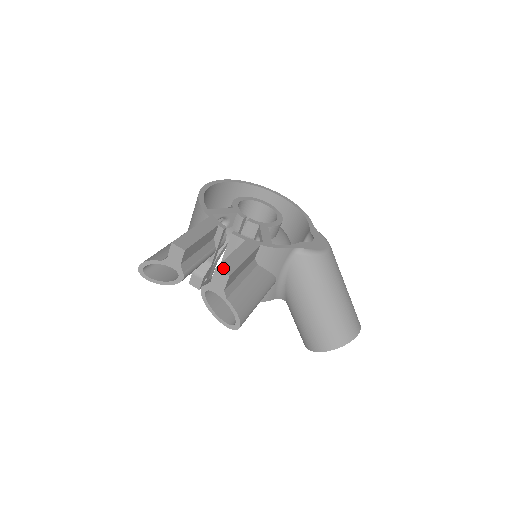
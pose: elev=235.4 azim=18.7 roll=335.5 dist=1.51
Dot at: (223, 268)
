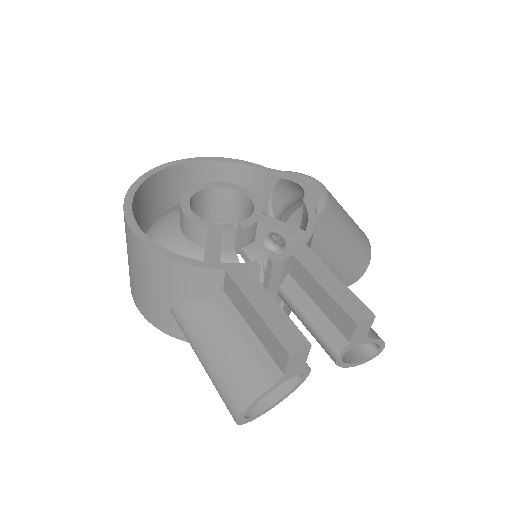
Dot at: (358, 315)
